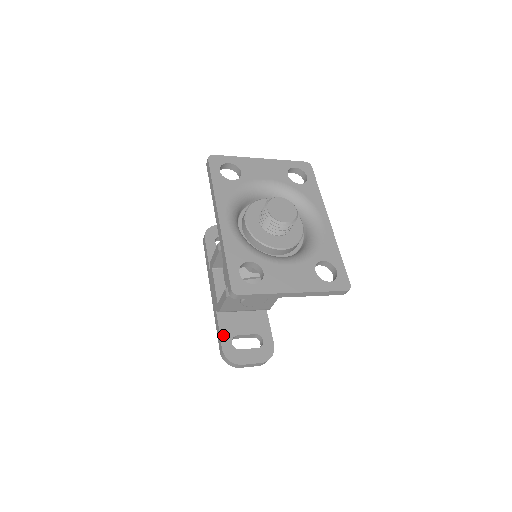
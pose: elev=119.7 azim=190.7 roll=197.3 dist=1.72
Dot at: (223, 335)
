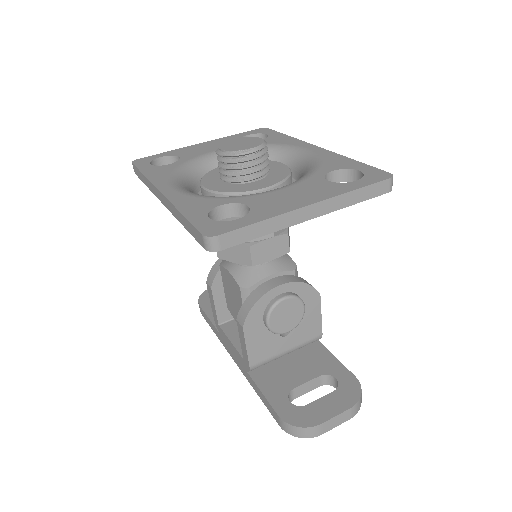
Dot at: (271, 397)
